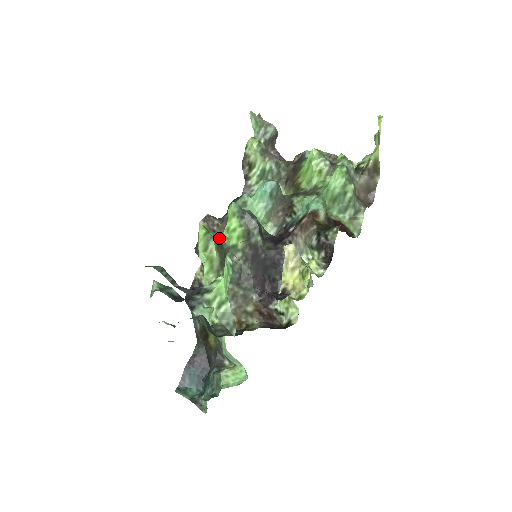
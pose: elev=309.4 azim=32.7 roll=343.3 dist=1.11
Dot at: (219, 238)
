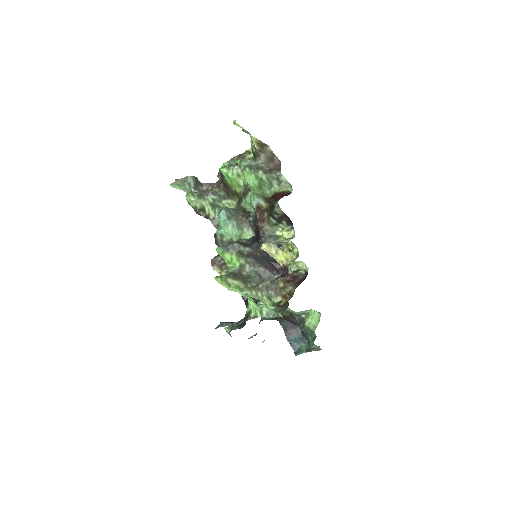
Dot at: (229, 271)
